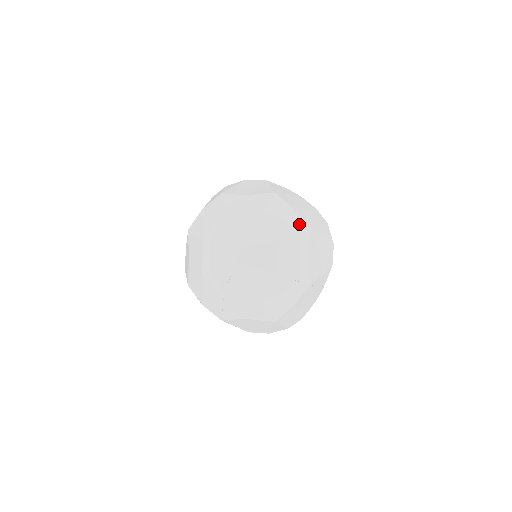
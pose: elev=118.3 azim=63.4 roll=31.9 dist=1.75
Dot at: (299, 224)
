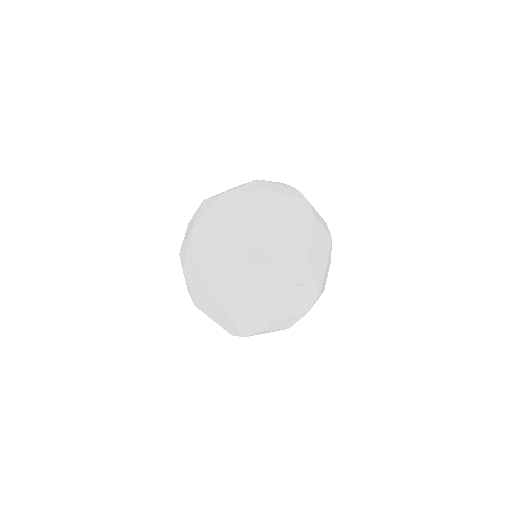
Dot at: (258, 202)
